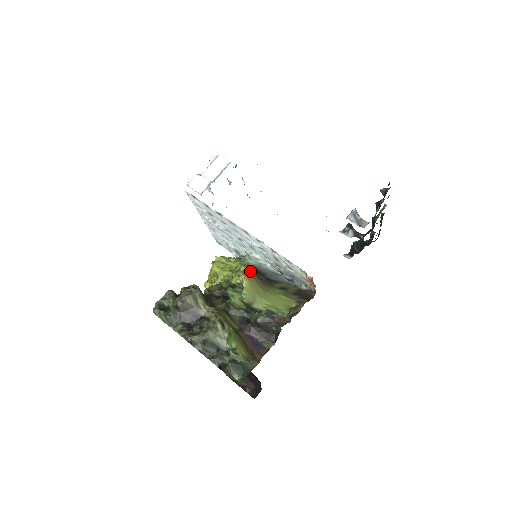
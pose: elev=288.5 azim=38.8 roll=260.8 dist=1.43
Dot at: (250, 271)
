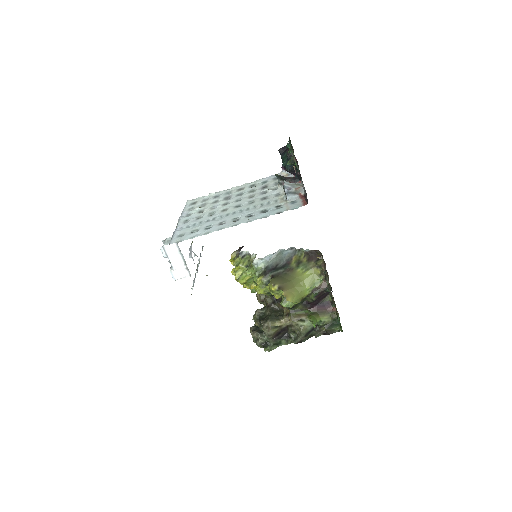
Dot at: (280, 287)
